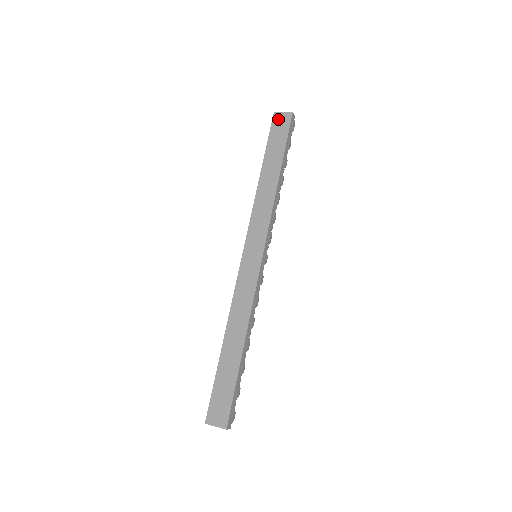
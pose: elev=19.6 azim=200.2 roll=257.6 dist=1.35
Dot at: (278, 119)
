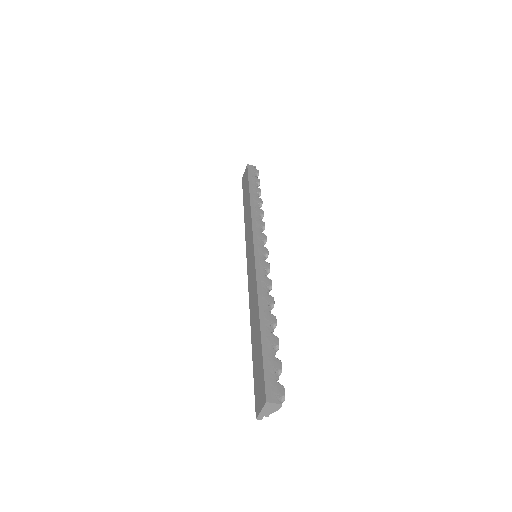
Dot at: (243, 178)
